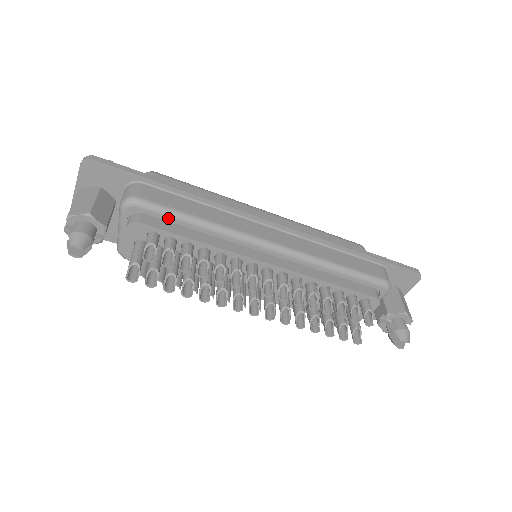
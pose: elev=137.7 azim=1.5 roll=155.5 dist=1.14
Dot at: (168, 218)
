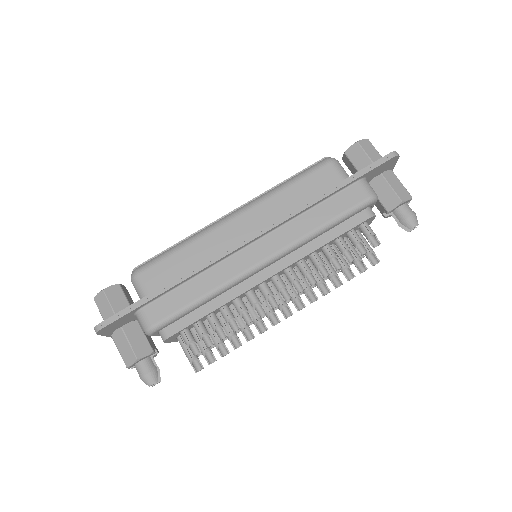
Dot at: (182, 316)
